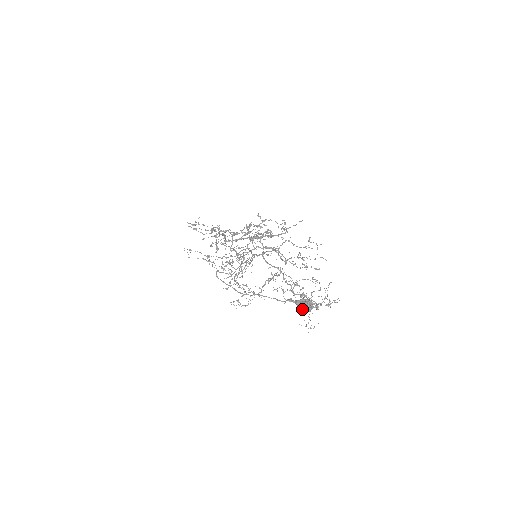
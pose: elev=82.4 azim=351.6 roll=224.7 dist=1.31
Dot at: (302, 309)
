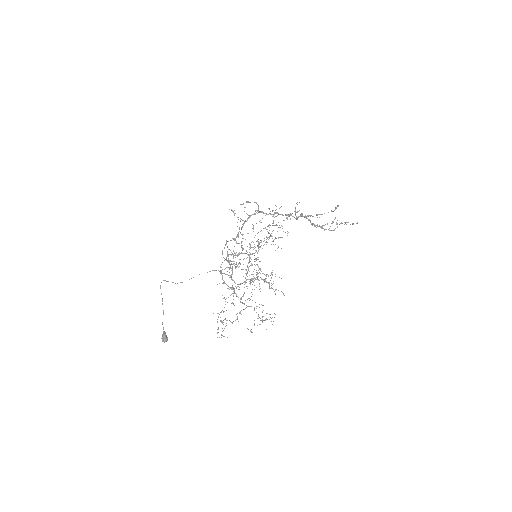
Dot at: (163, 338)
